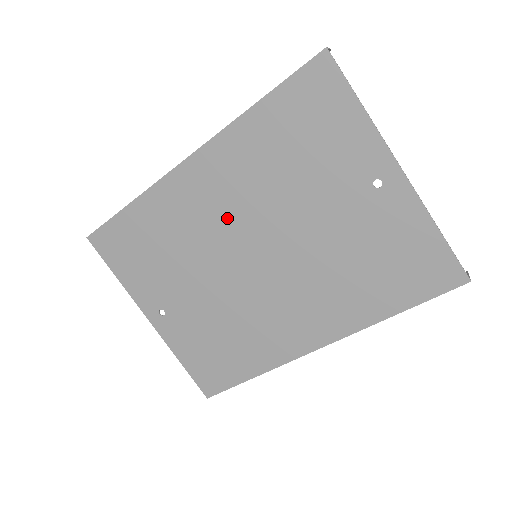
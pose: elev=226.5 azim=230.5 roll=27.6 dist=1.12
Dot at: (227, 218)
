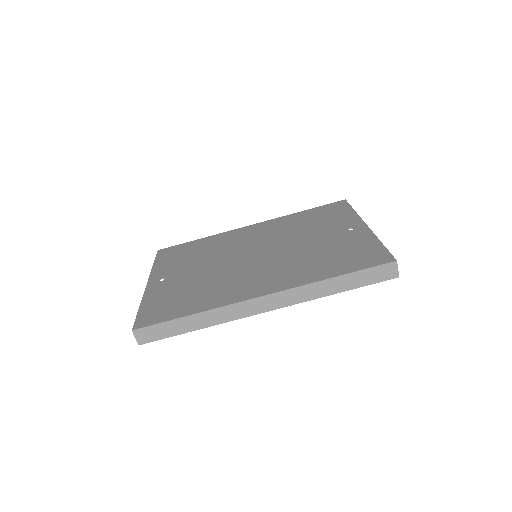
Dot at: (253, 242)
